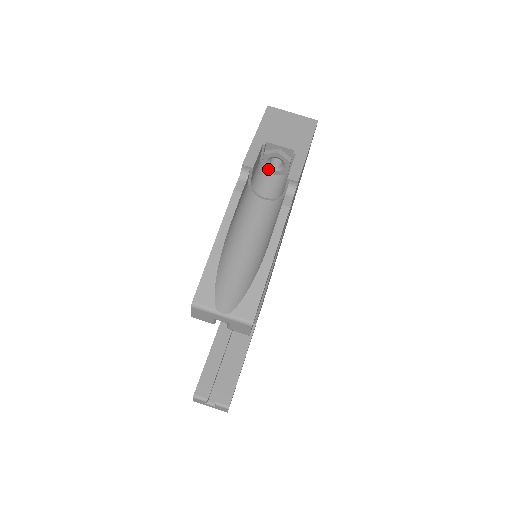
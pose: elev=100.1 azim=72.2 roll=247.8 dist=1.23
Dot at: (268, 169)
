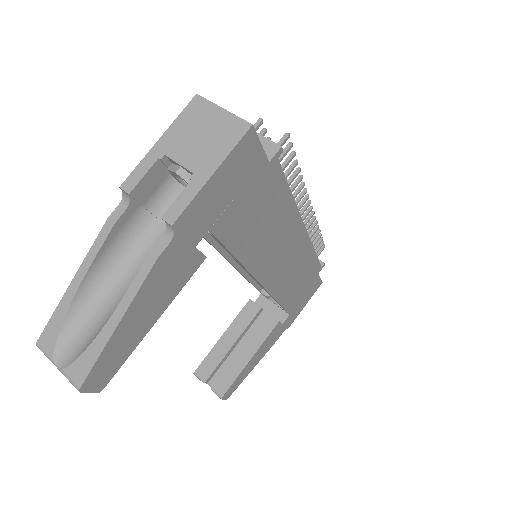
Dot at: (184, 185)
